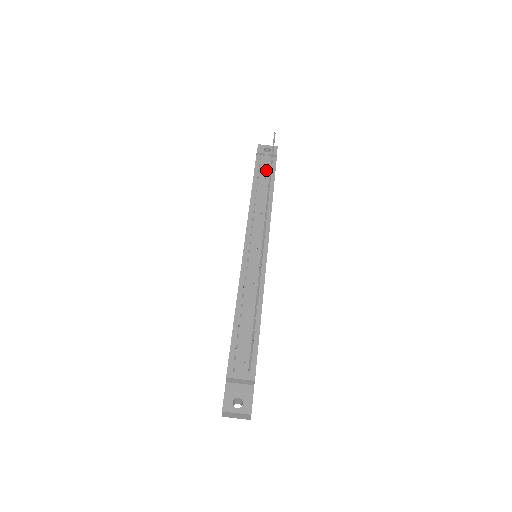
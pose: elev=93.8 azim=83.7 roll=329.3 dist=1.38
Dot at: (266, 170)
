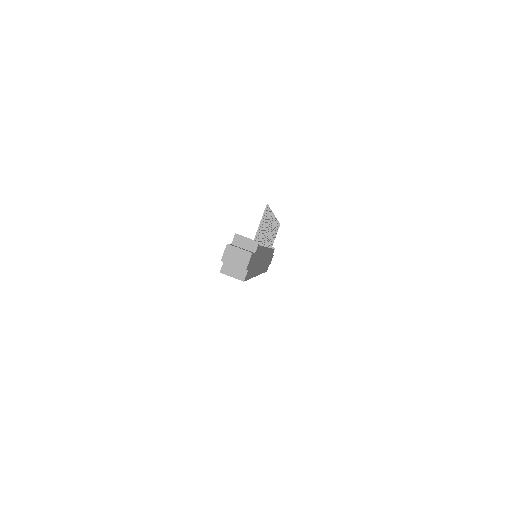
Dot at: occluded
